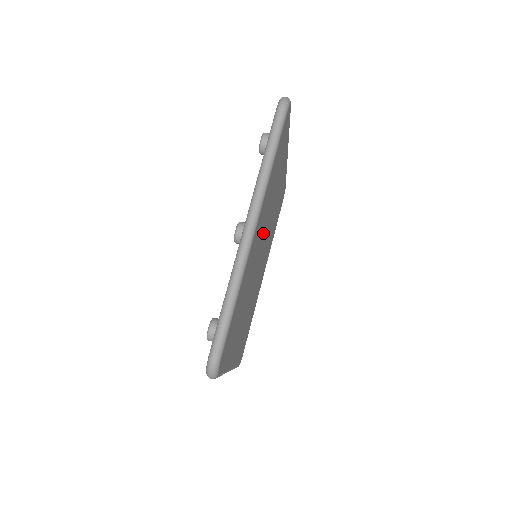
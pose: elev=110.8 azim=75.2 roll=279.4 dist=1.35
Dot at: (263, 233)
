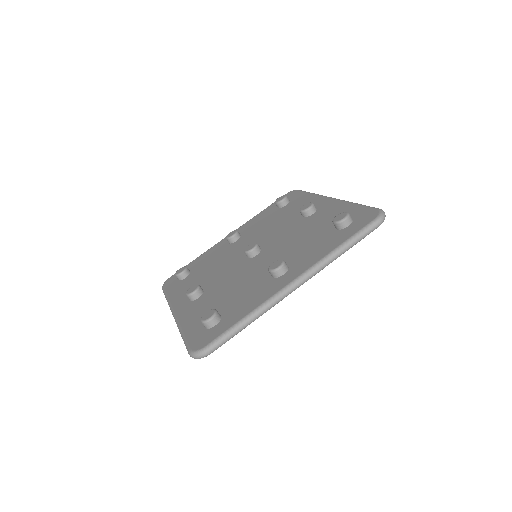
Dot at: occluded
